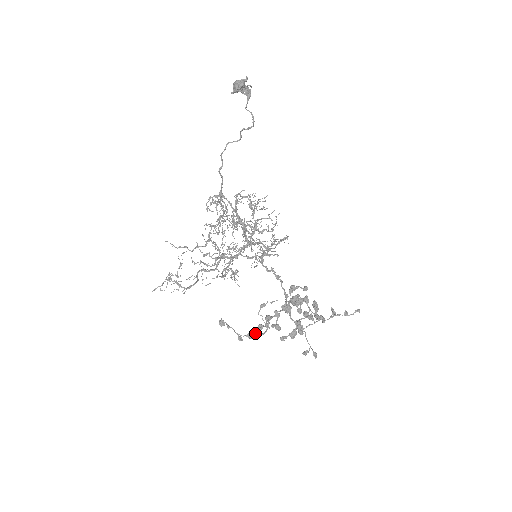
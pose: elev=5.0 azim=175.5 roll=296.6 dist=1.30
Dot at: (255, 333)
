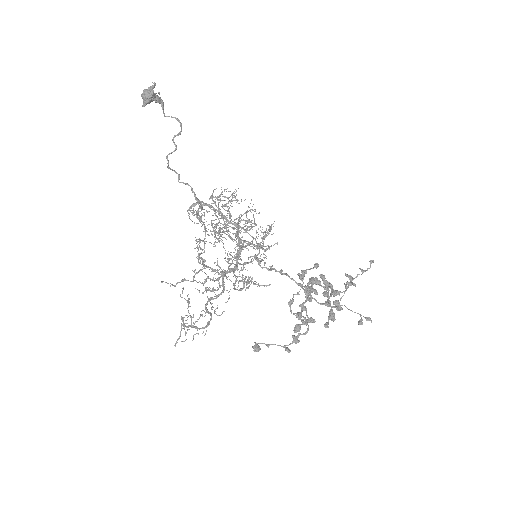
Dot at: (299, 335)
